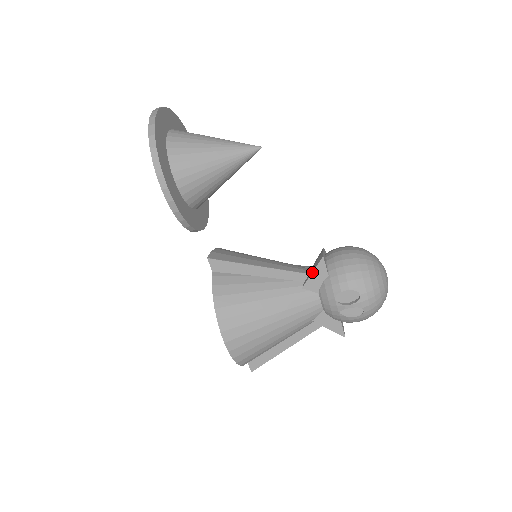
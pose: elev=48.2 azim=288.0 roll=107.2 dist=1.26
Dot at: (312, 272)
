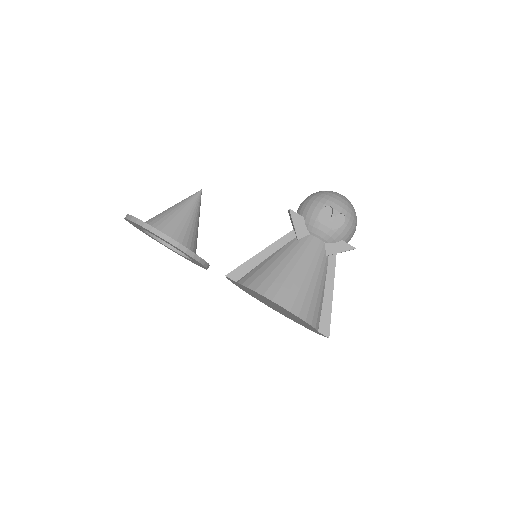
Dot at: (293, 224)
